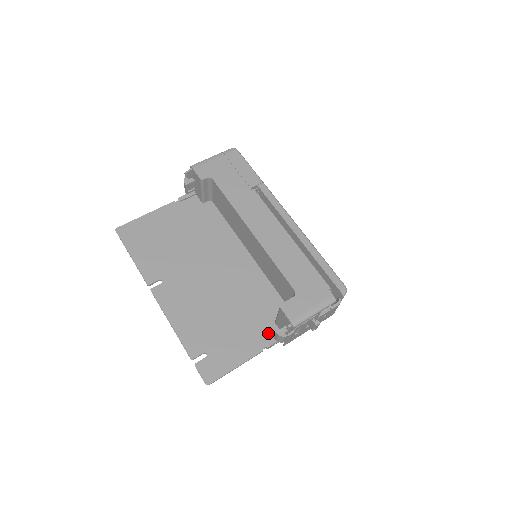
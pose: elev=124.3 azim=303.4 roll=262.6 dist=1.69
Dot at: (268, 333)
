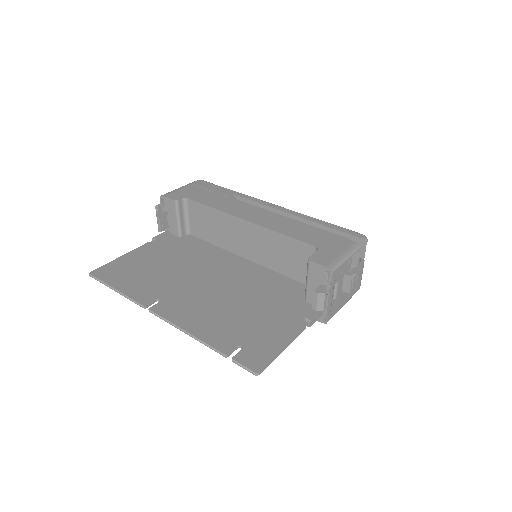
Dot at: (303, 311)
